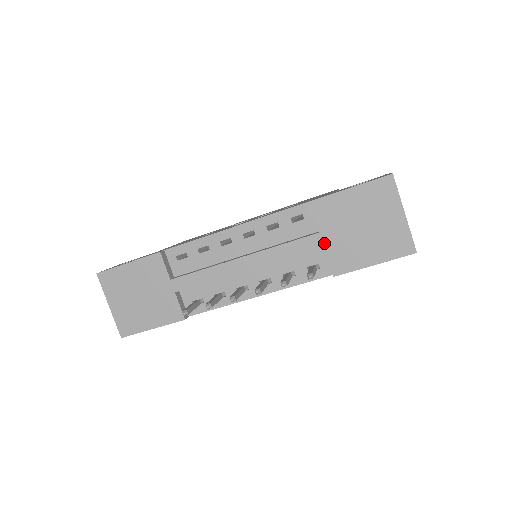
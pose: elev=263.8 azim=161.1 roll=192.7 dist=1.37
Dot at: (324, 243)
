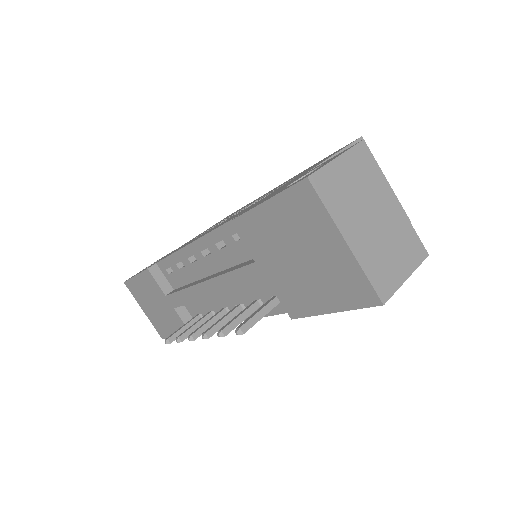
Dot at: (266, 276)
